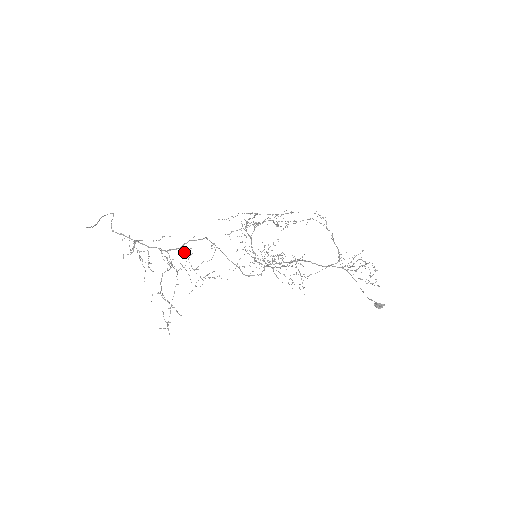
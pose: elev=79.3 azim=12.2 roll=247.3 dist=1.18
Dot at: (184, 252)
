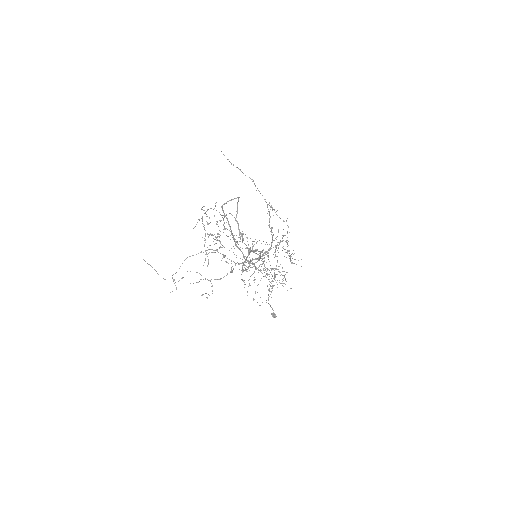
Dot at: occluded
